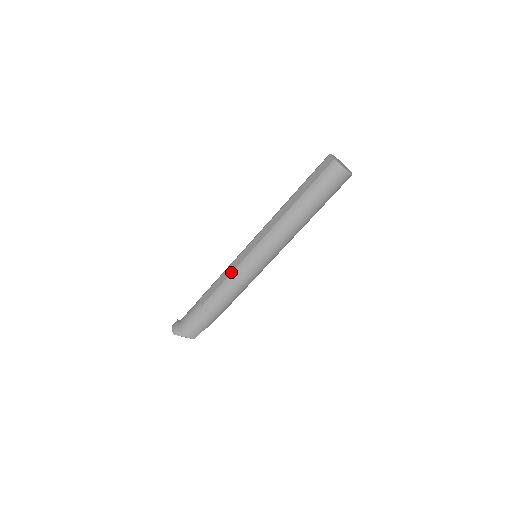
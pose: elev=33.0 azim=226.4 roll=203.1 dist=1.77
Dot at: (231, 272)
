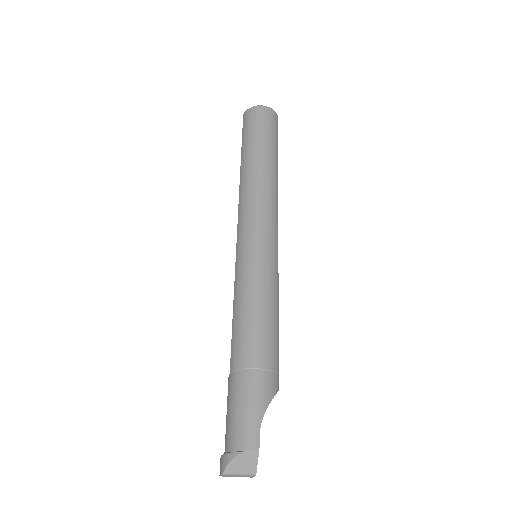
Dot at: occluded
